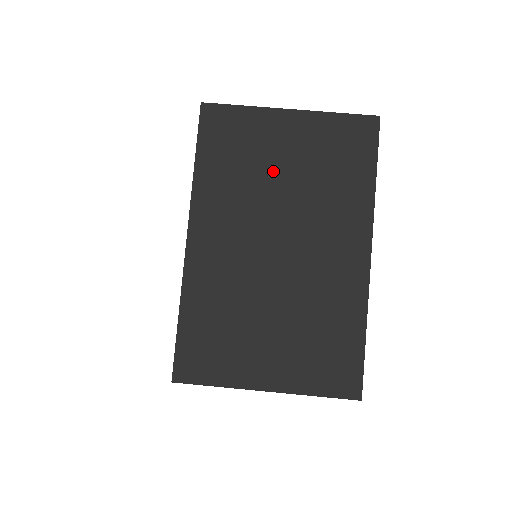
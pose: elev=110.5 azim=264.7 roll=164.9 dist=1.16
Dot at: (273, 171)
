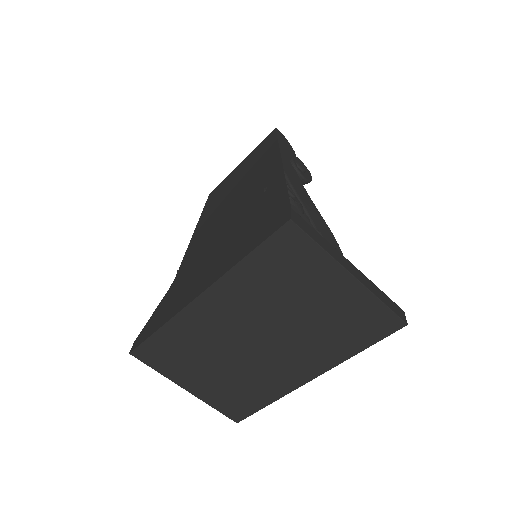
Dot at: (298, 302)
